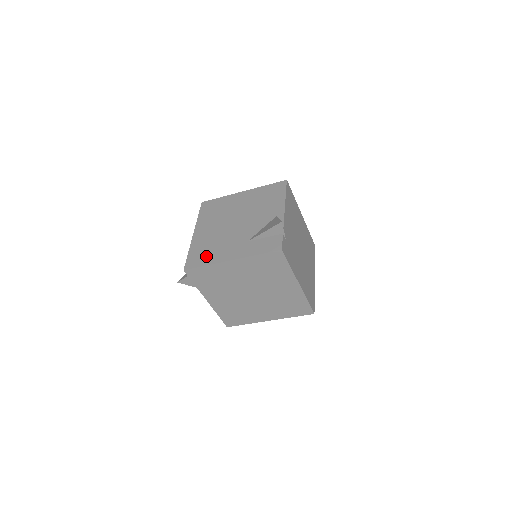
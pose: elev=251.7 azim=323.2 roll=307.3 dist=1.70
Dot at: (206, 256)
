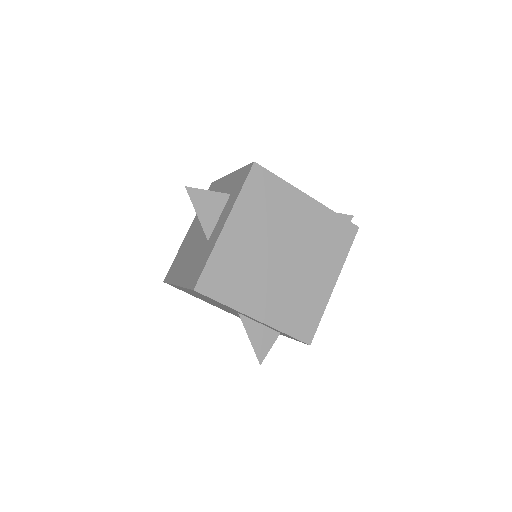
Dot at: occluded
